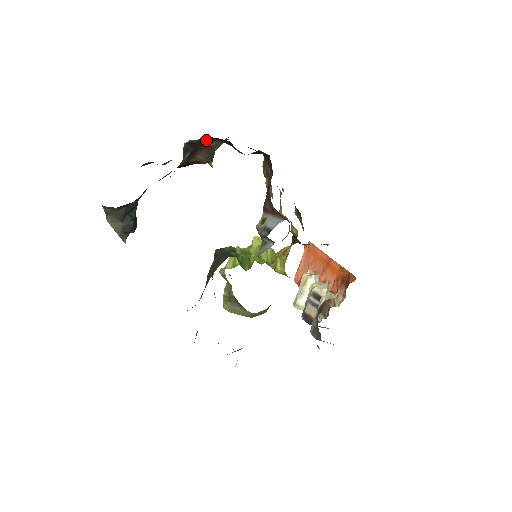
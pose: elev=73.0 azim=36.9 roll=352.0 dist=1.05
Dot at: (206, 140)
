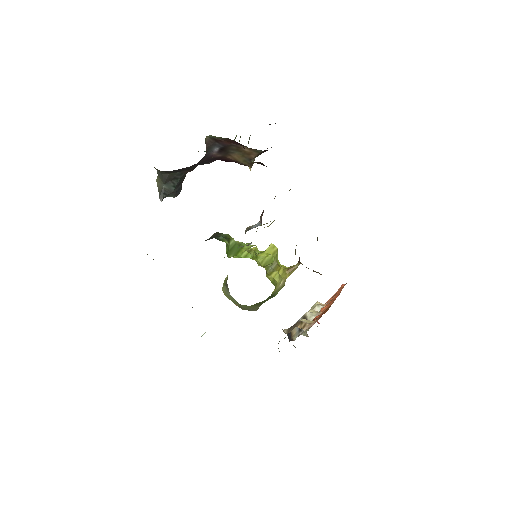
Dot at: (232, 142)
